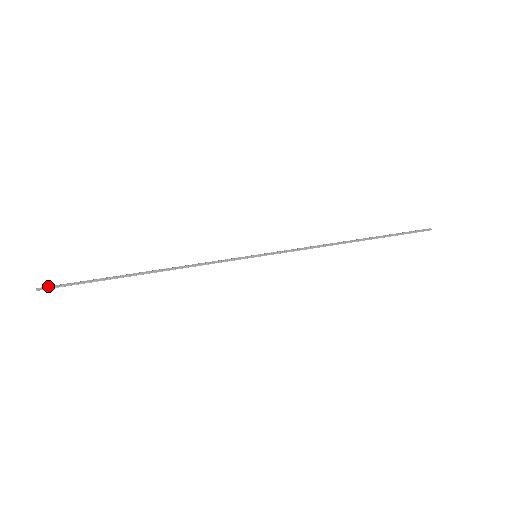
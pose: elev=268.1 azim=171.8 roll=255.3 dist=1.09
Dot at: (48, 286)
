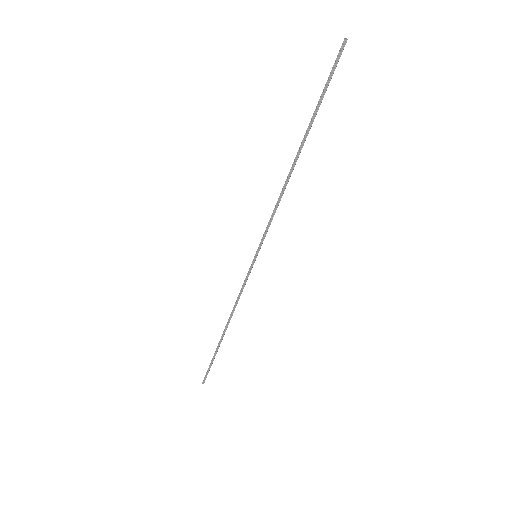
Dot at: (204, 378)
